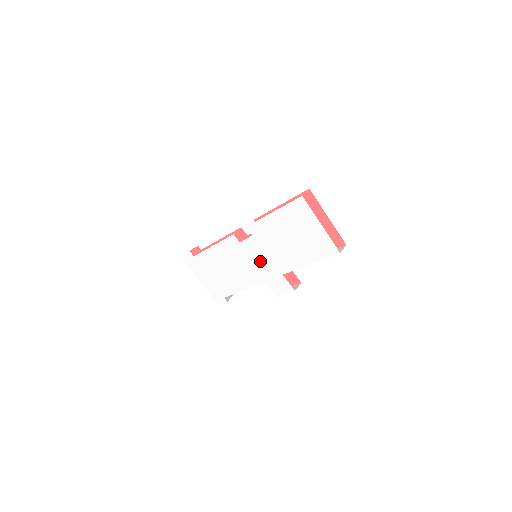
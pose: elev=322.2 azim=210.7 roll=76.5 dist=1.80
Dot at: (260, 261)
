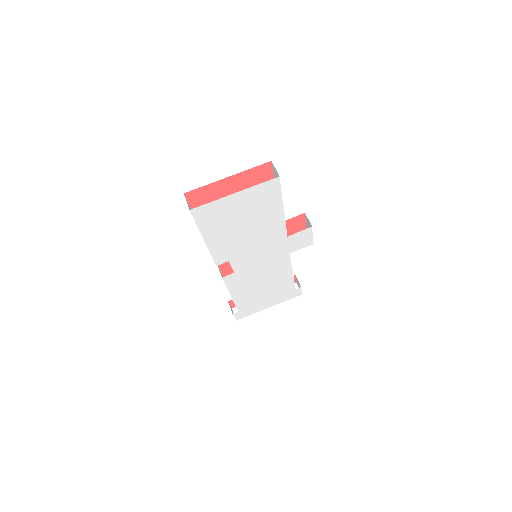
Dot at: (263, 256)
